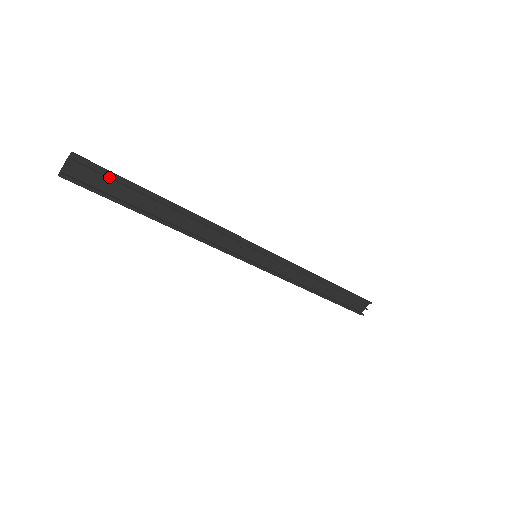
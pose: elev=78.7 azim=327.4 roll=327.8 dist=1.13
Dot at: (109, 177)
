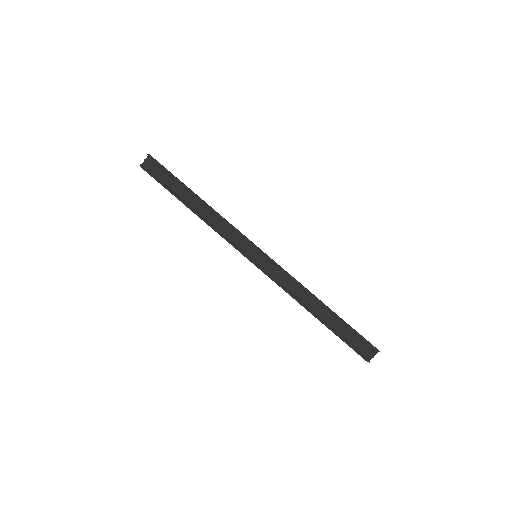
Dot at: (165, 172)
